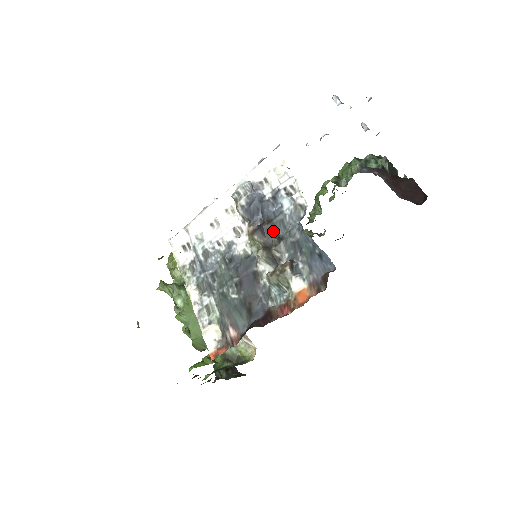
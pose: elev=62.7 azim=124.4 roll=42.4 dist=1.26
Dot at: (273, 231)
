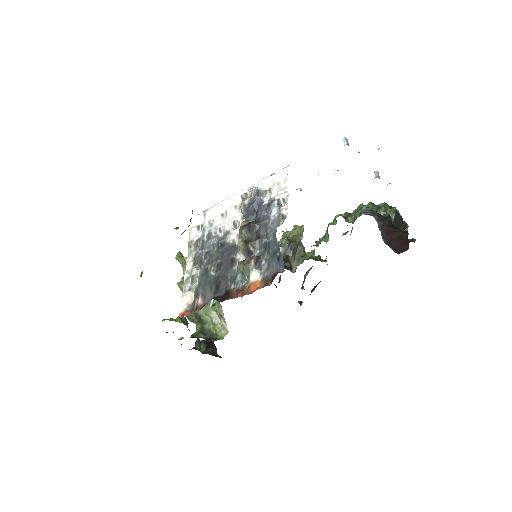
Dot at: (257, 230)
